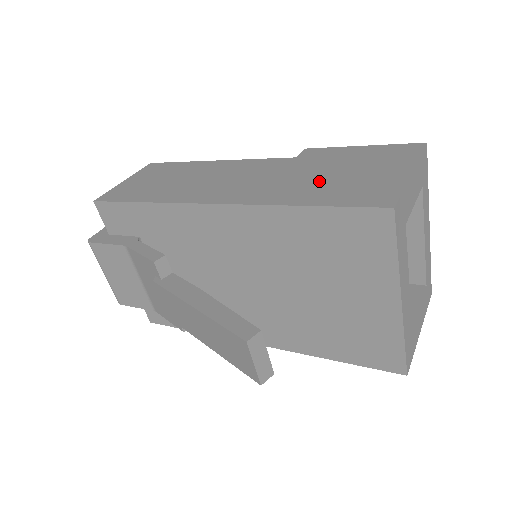
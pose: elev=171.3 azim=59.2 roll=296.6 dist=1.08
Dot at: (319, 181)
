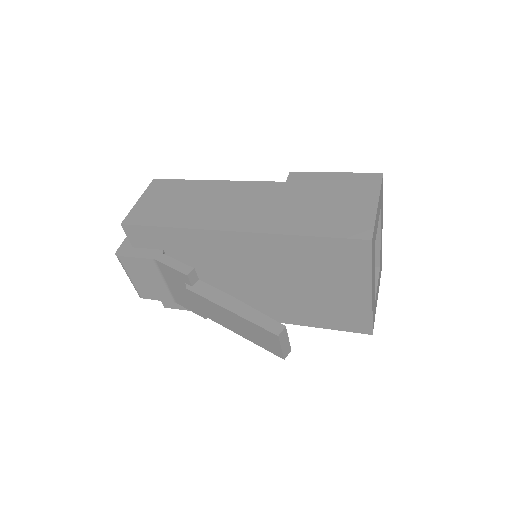
Dot at: (312, 210)
